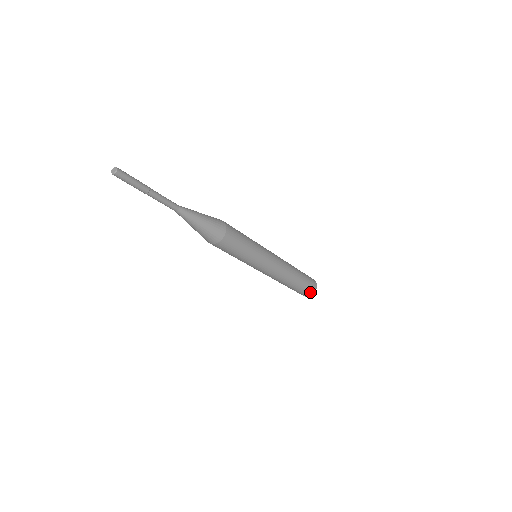
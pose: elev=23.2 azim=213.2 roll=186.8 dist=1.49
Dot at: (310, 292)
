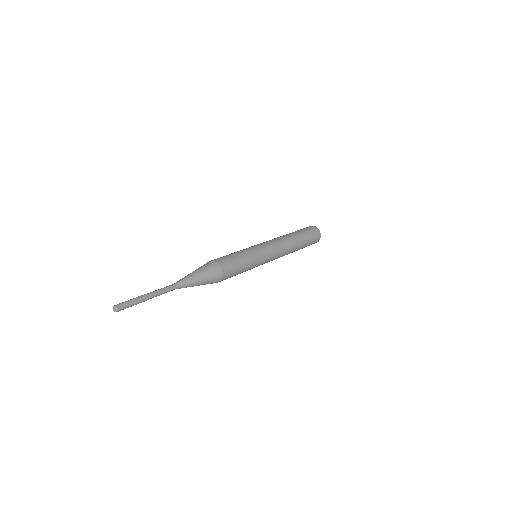
Dot at: (317, 237)
